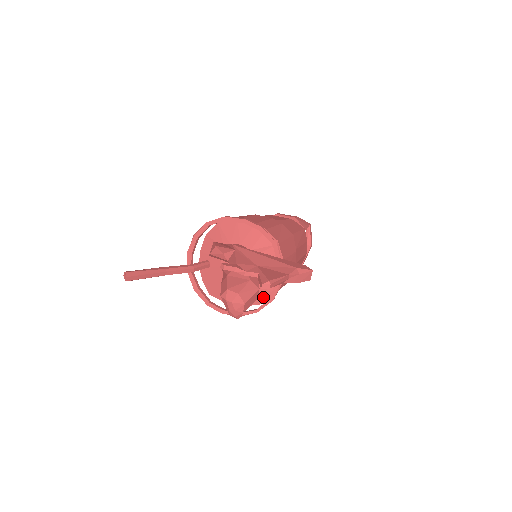
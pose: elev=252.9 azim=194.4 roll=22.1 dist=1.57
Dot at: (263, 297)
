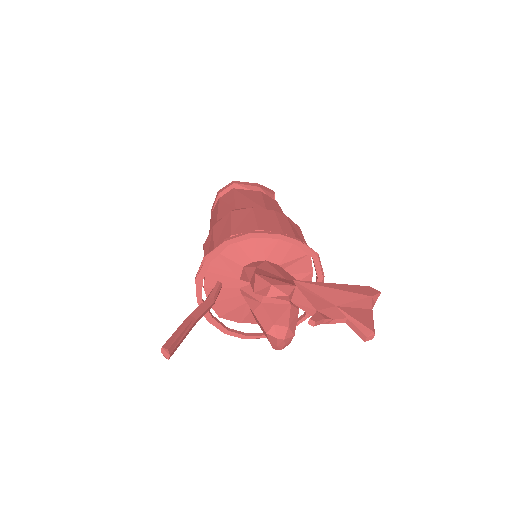
Dot at: occluded
